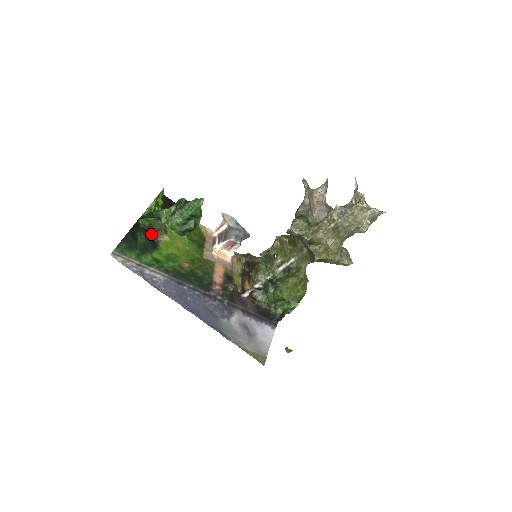
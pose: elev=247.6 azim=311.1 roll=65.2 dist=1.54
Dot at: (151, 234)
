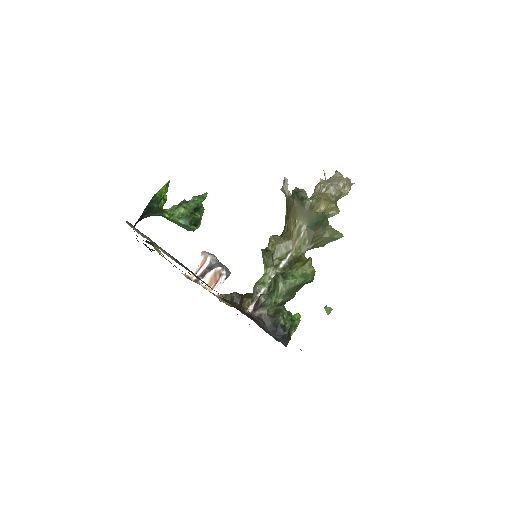
Dot at: (147, 241)
